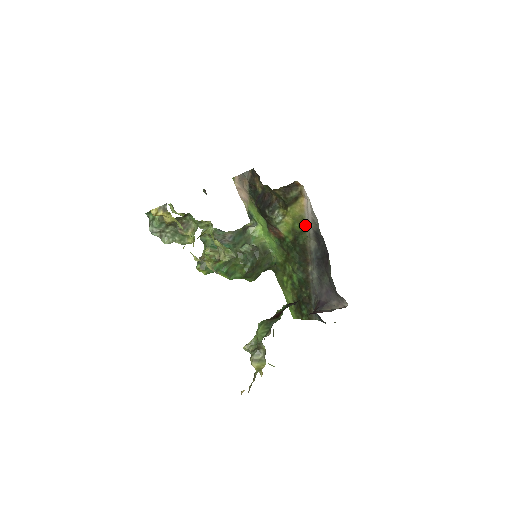
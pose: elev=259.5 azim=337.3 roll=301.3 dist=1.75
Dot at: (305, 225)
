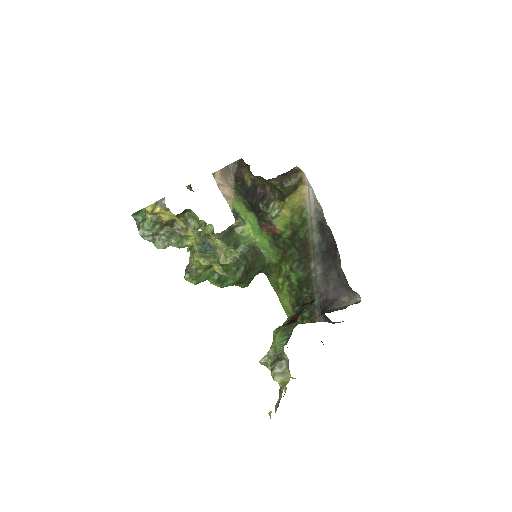
Dot at: (306, 216)
